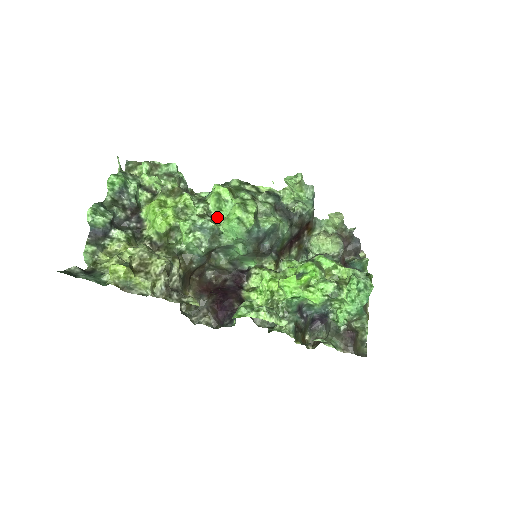
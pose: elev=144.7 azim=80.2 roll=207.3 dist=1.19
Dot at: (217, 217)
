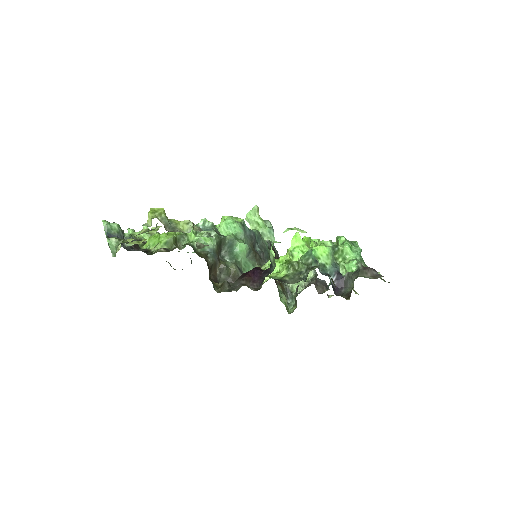
Dot at: occluded
